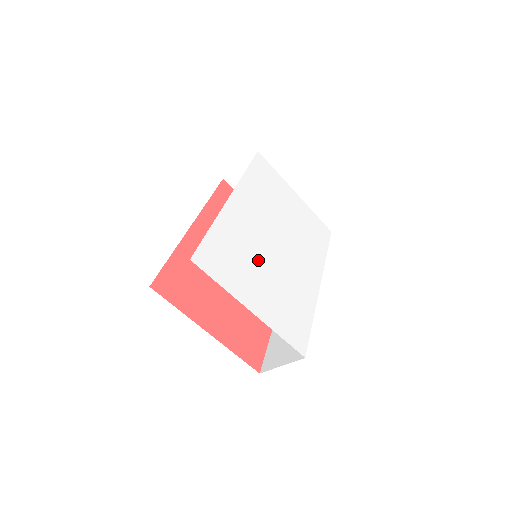
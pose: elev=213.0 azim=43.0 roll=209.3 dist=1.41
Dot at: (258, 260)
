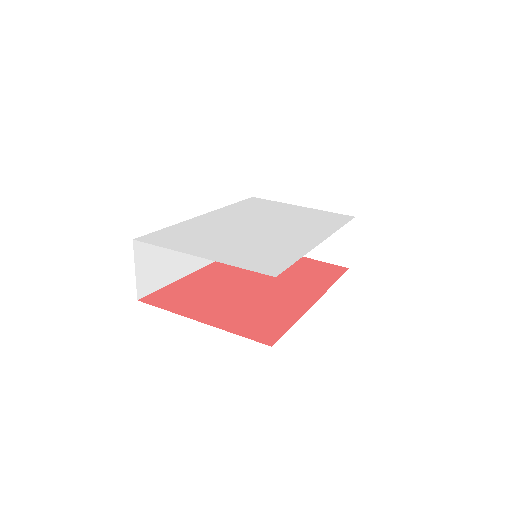
Dot at: (224, 235)
